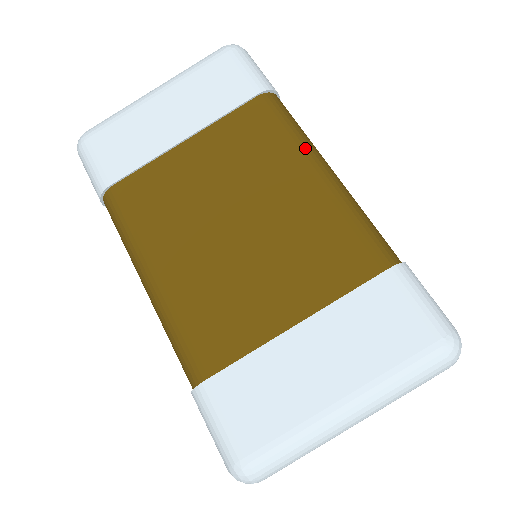
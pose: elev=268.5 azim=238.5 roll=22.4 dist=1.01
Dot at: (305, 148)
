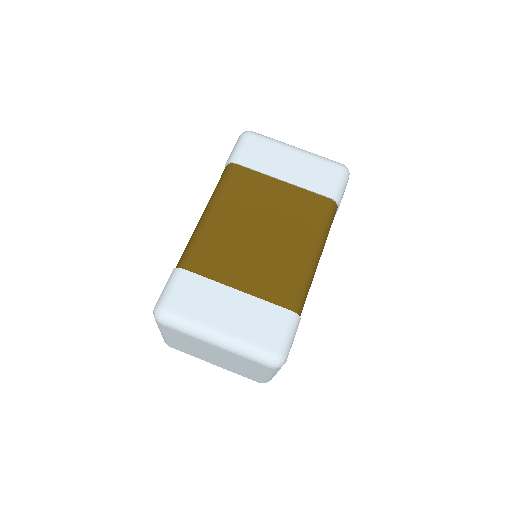
Dot at: (320, 238)
